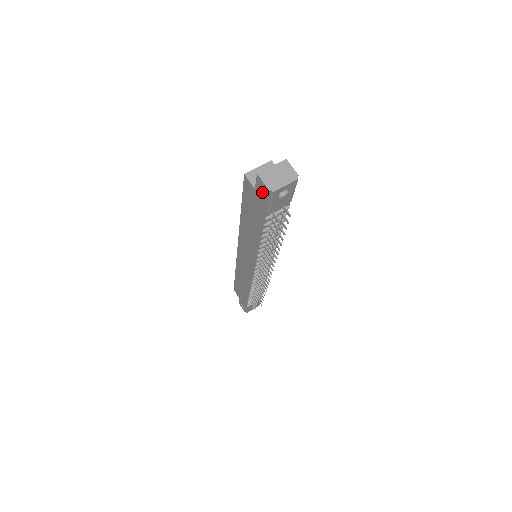
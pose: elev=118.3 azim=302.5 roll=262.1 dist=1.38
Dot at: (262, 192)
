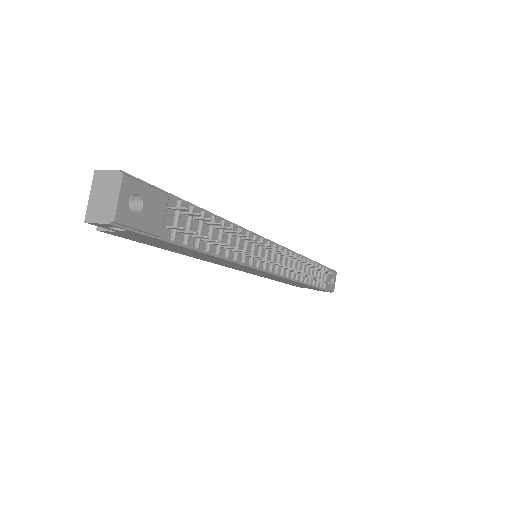
Dot at: (121, 229)
